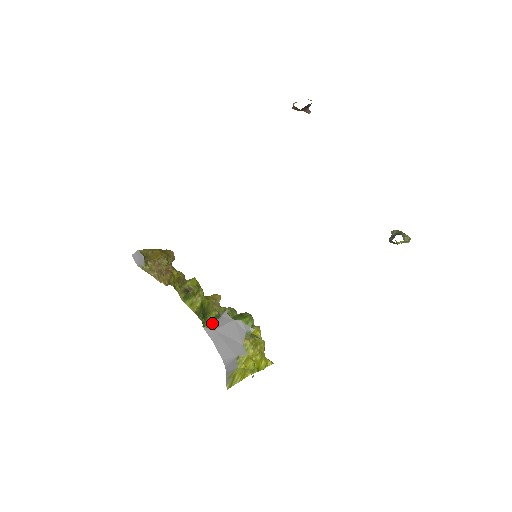
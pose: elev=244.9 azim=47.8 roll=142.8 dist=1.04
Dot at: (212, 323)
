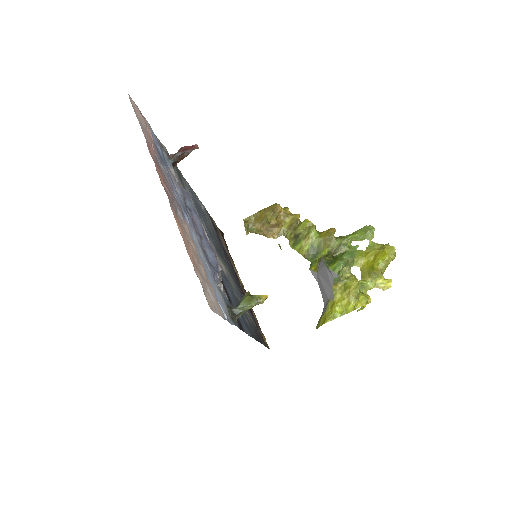
Dot at: (317, 265)
